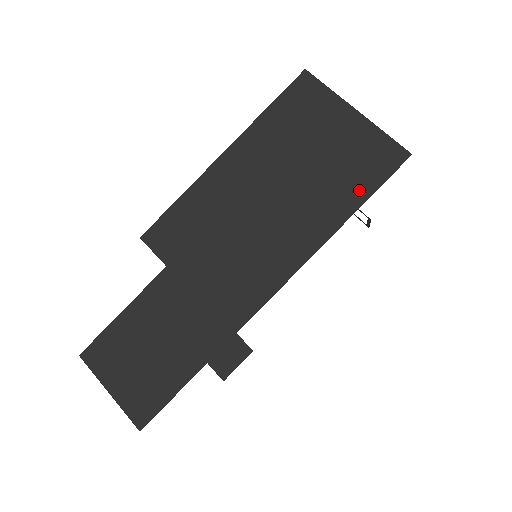
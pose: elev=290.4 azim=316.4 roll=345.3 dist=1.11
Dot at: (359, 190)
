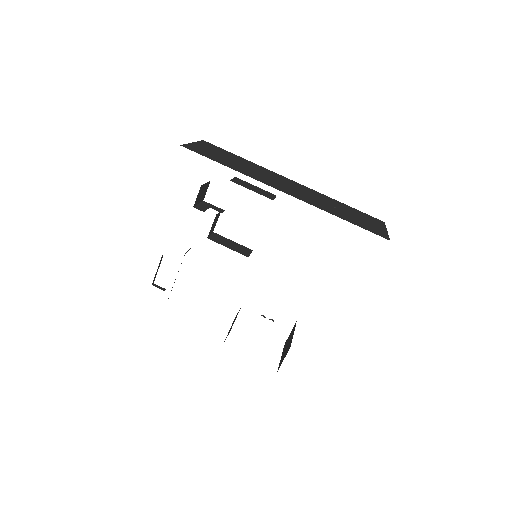
Dot at: occluded
